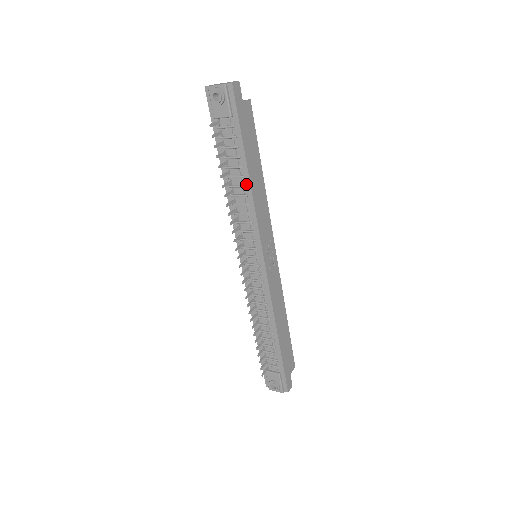
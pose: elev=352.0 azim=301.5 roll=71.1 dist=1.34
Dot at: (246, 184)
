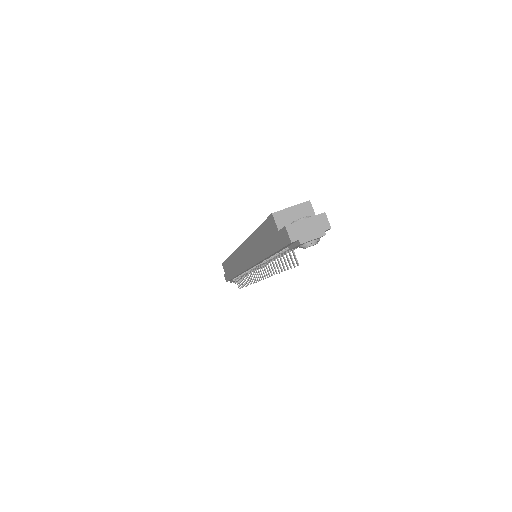
Dot at: occluded
